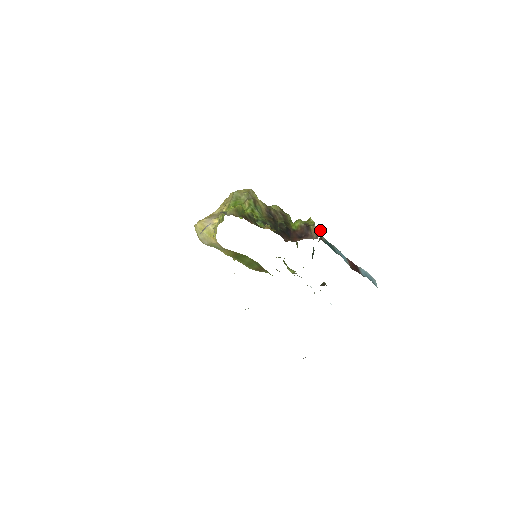
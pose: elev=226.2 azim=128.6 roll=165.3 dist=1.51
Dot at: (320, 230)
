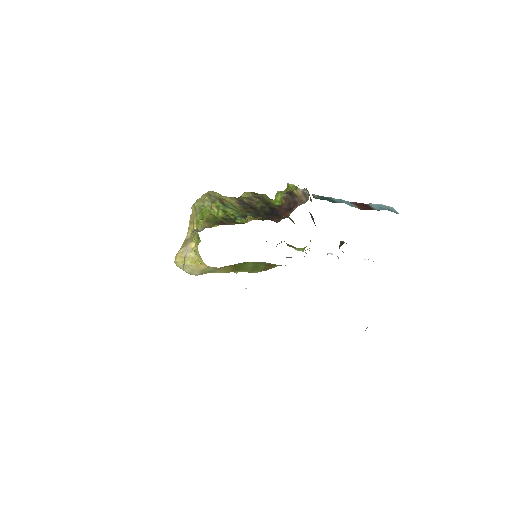
Dot at: (306, 190)
